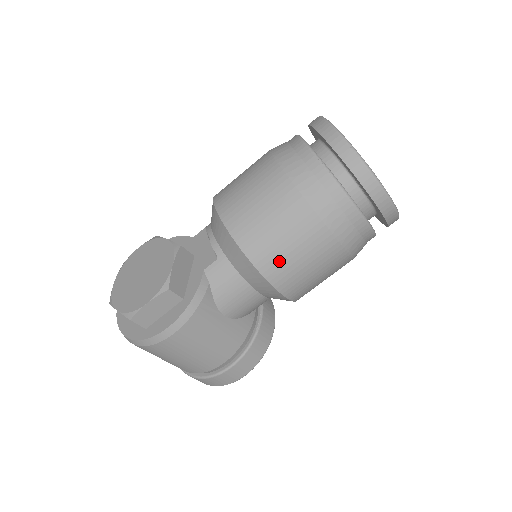
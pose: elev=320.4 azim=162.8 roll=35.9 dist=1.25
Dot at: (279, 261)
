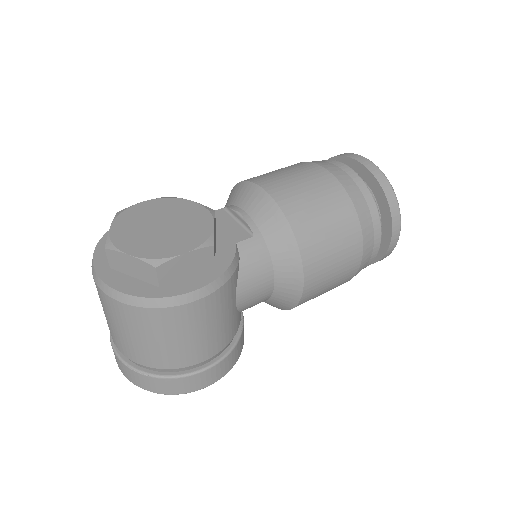
Dot at: (320, 254)
